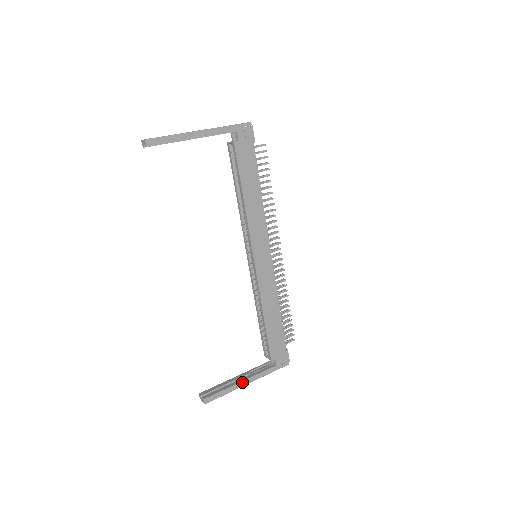
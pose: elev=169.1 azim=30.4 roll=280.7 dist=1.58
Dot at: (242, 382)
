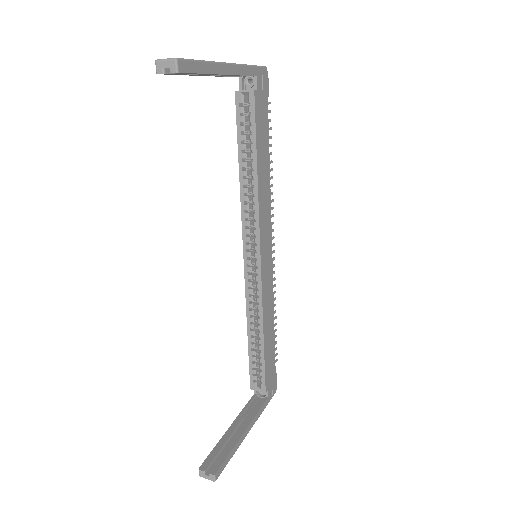
Dot at: (244, 433)
